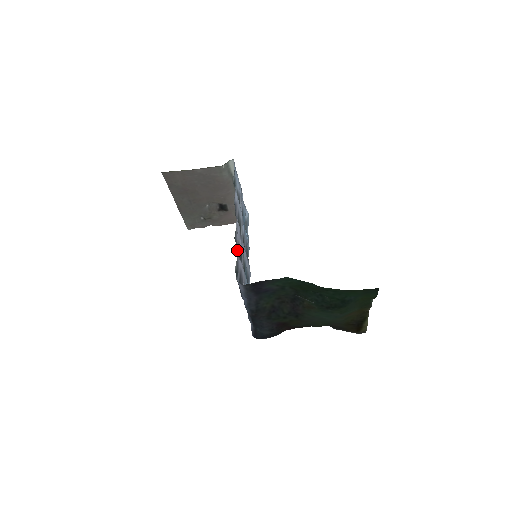
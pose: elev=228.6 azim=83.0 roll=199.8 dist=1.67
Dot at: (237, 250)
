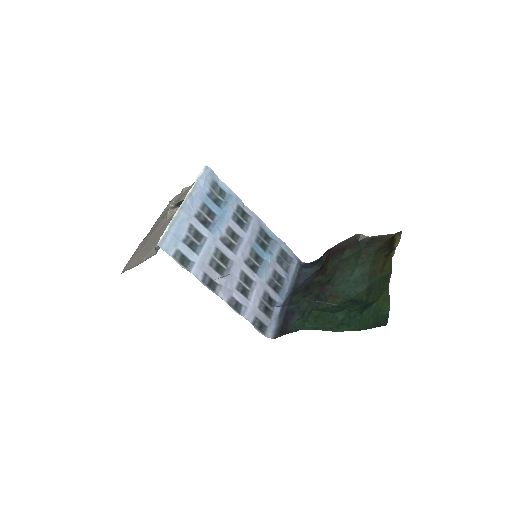
Dot at: occluded
